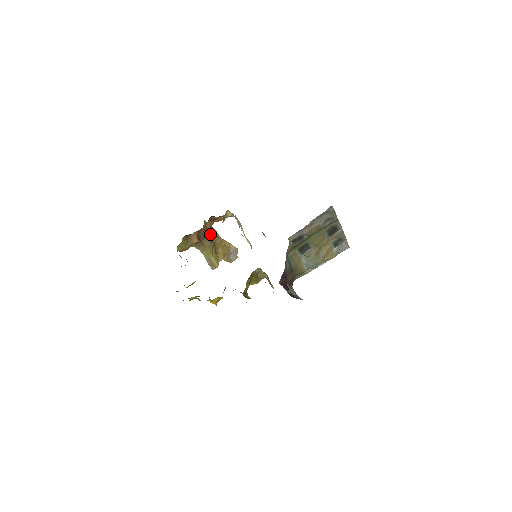
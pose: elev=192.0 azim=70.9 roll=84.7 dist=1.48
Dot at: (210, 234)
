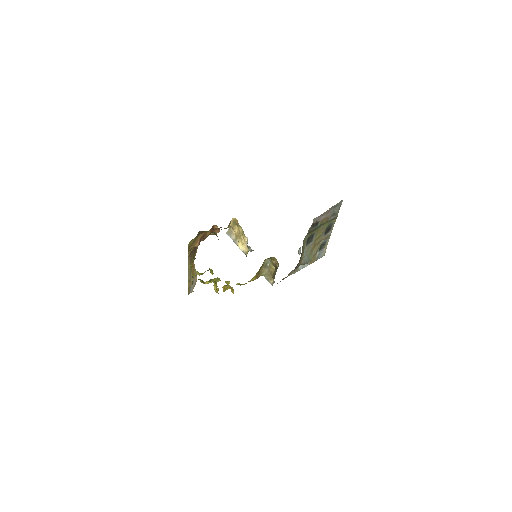
Dot at: (194, 251)
